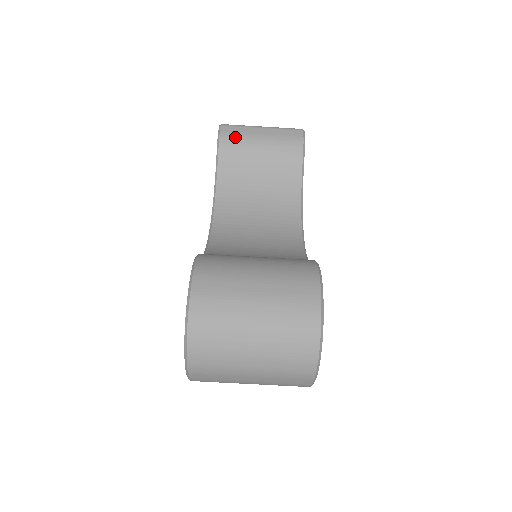
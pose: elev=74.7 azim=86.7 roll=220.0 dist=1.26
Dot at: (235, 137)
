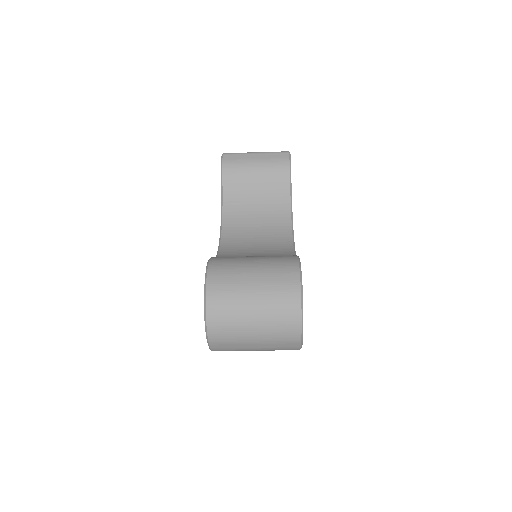
Dot at: (235, 163)
